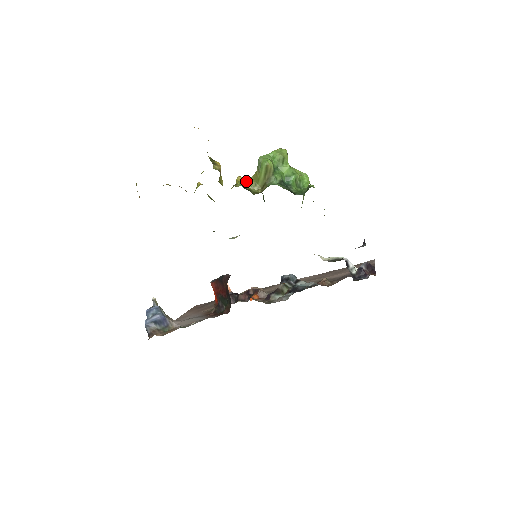
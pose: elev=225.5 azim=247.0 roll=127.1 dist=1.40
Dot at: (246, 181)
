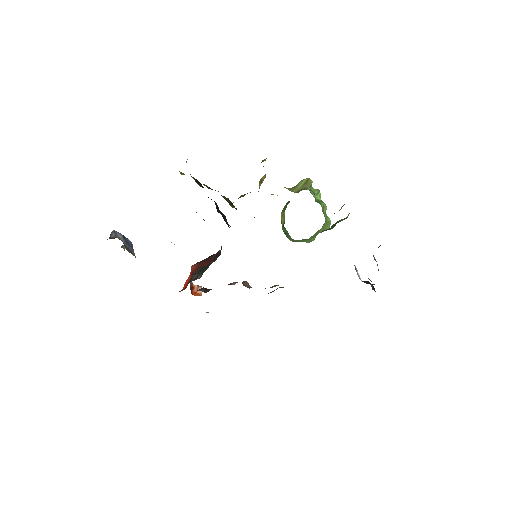
Dot at: occluded
